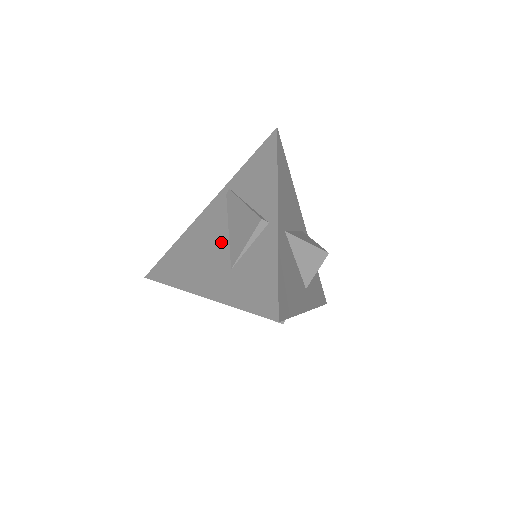
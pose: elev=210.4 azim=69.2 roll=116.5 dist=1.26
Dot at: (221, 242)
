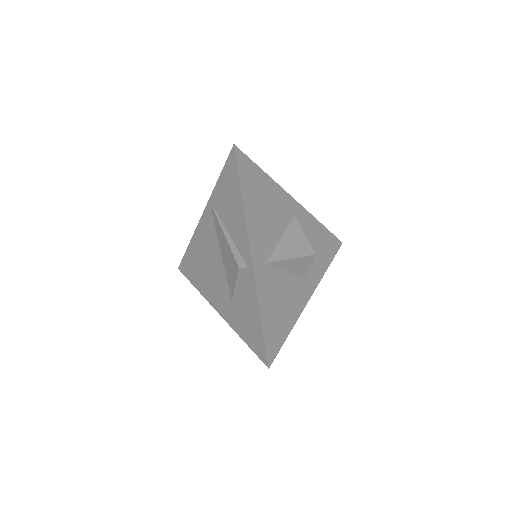
Dot at: (219, 266)
